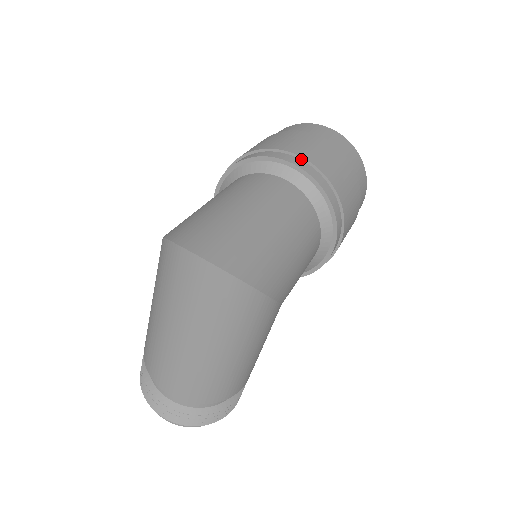
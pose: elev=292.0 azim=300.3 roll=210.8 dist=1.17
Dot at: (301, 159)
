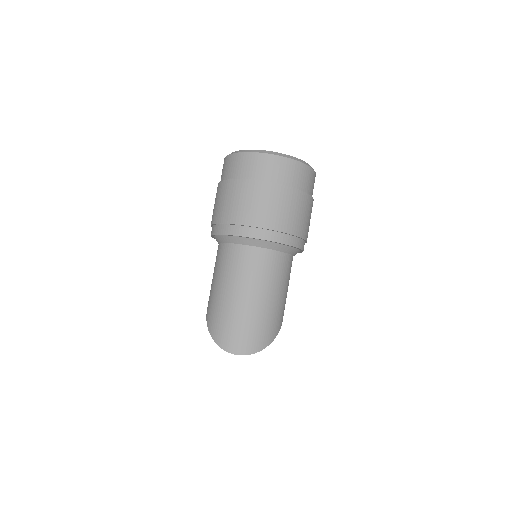
Dot at: (260, 228)
